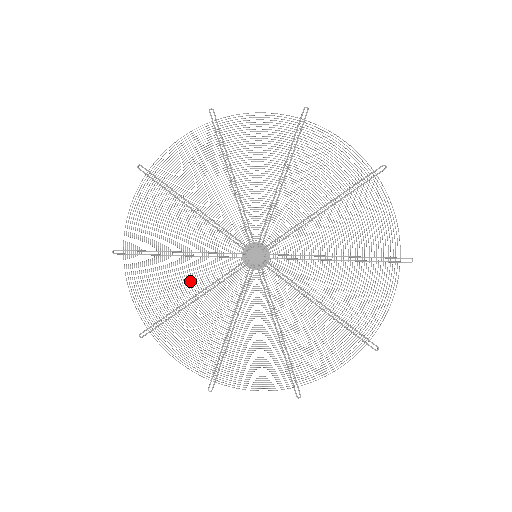
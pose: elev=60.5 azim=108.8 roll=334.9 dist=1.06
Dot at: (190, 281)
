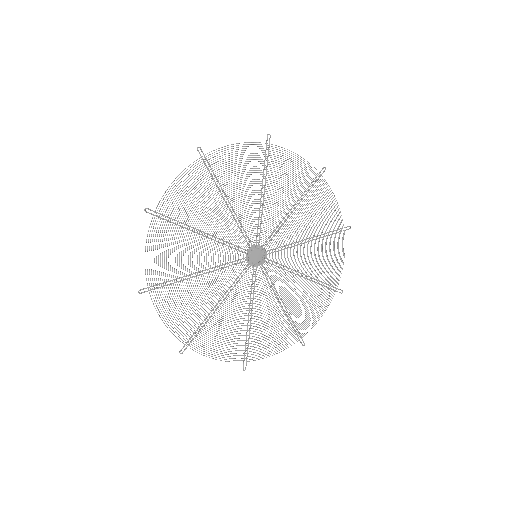
Dot at: occluded
